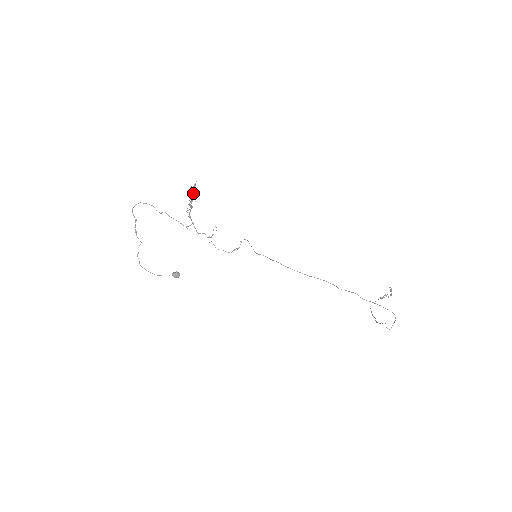
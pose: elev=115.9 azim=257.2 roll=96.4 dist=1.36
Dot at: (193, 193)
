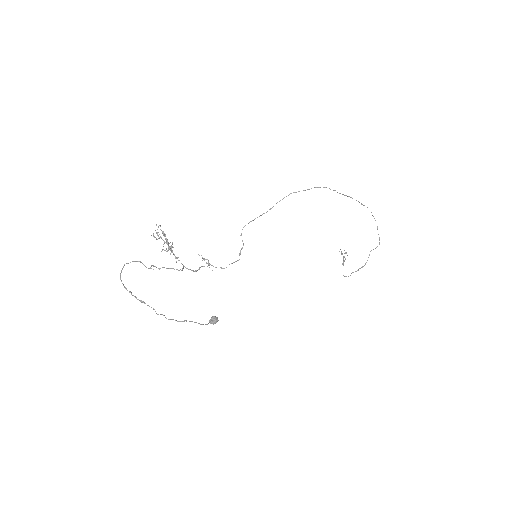
Dot at: (163, 233)
